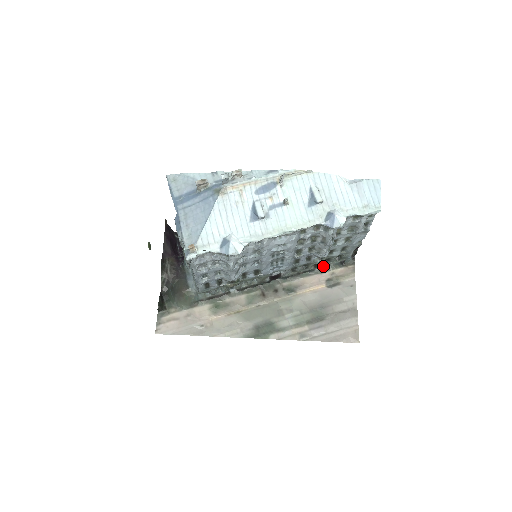
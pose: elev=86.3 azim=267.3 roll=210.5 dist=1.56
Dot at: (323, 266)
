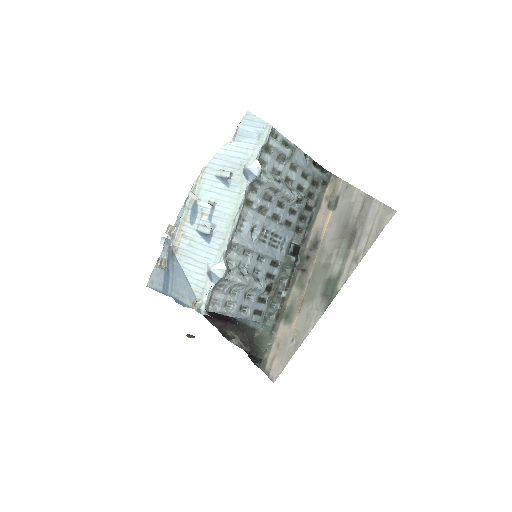
Dot at: (315, 203)
